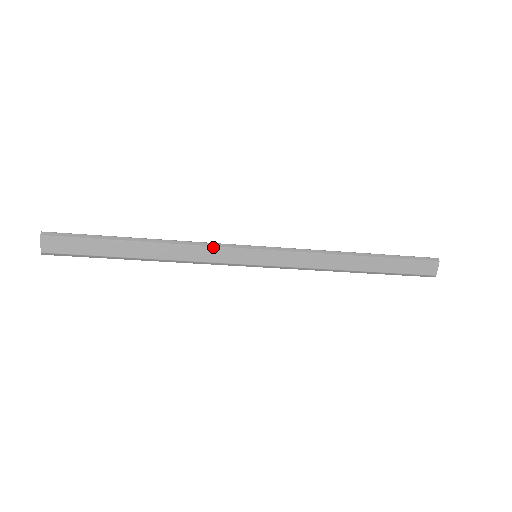
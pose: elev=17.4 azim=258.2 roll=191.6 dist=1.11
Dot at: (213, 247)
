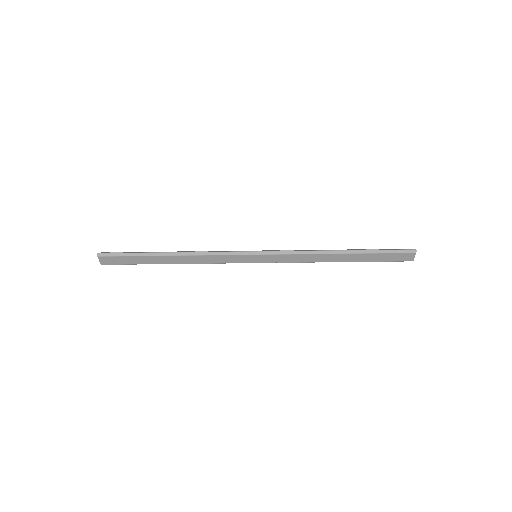
Dot at: (221, 255)
